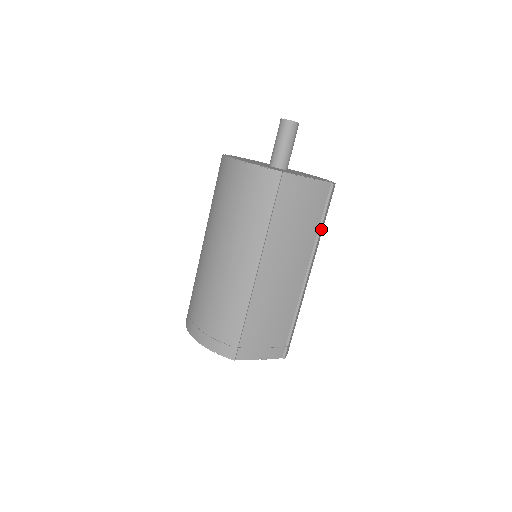
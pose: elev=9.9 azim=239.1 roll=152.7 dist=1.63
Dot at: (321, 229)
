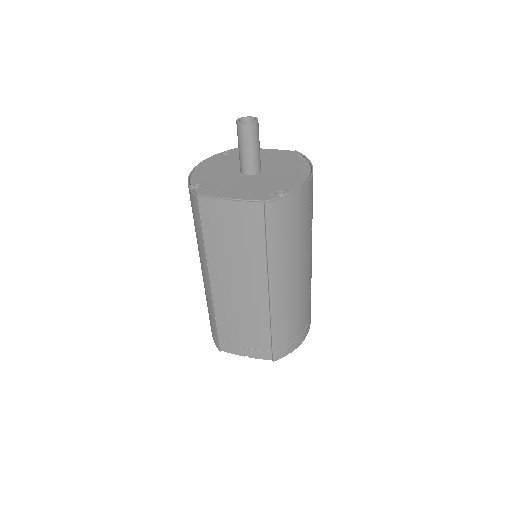
Dot at: (270, 249)
